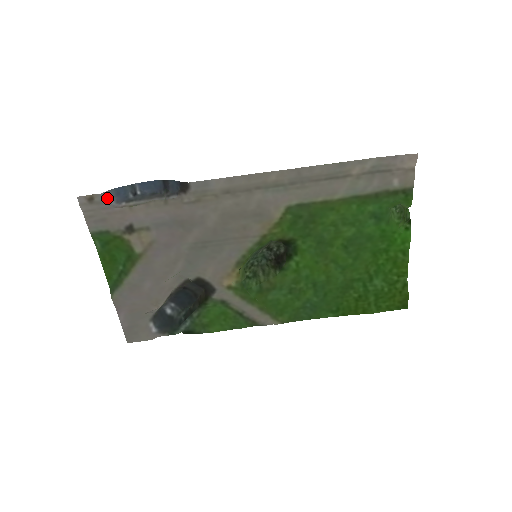
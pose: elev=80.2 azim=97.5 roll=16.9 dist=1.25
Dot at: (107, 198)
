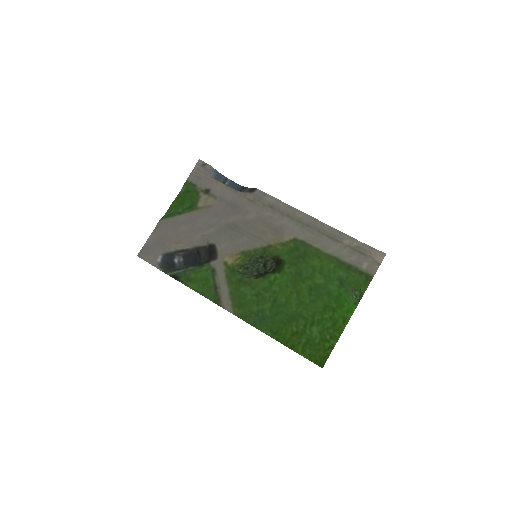
Dot at: (212, 170)
